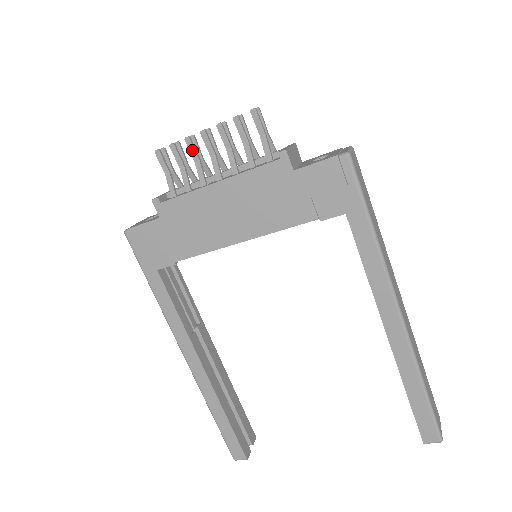
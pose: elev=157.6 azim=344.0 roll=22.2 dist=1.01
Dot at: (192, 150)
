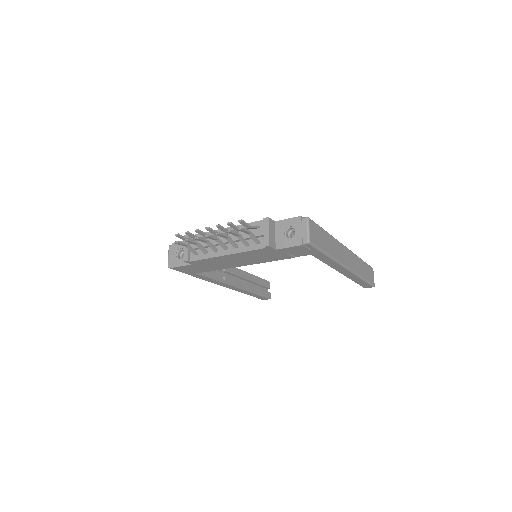
Dot at: (201, 241)
